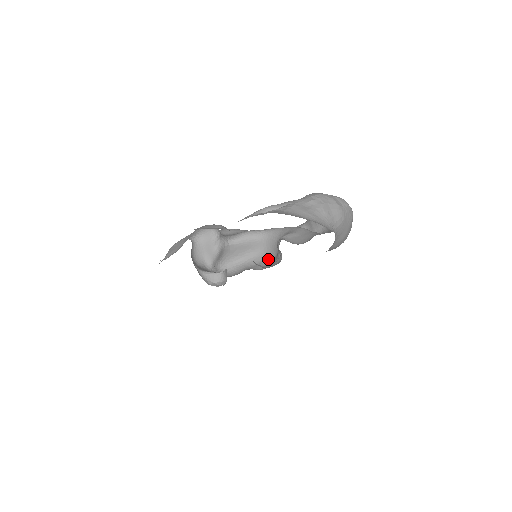
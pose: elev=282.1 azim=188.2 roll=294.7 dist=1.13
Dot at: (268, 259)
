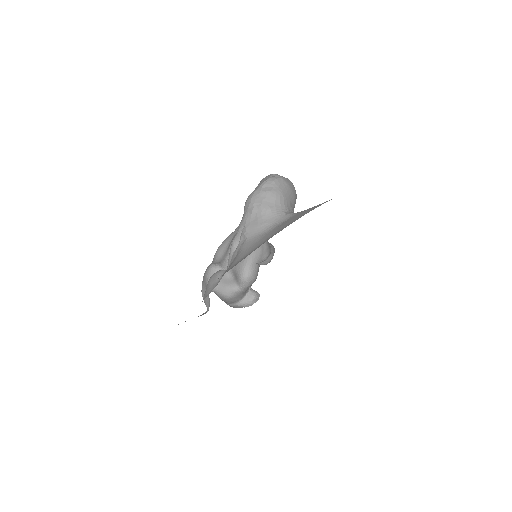
Dot at: (264, 244)
